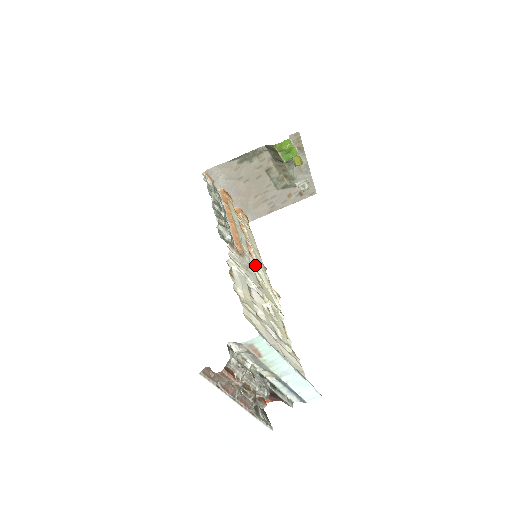
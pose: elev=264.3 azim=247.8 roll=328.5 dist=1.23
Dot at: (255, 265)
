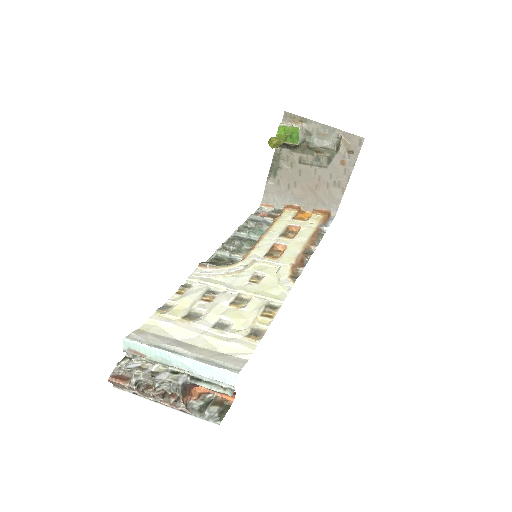
Dot at: (268, 263)
